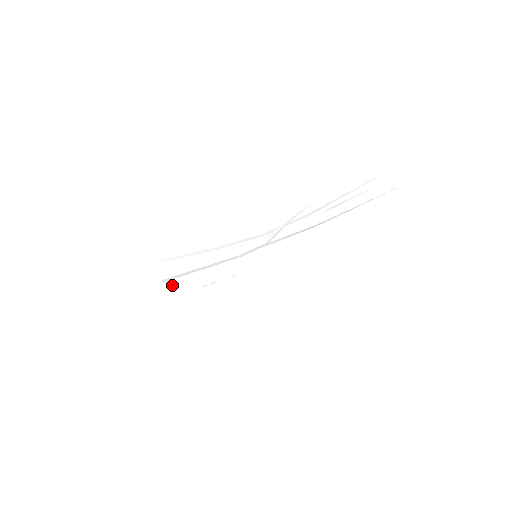
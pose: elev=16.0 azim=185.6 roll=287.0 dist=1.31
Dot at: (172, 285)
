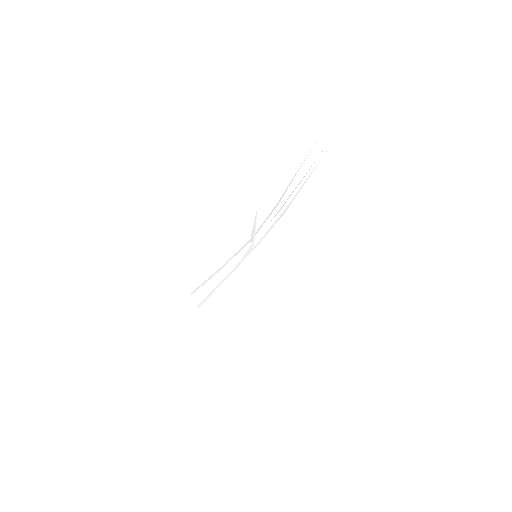
Dot at: (206, 307)
